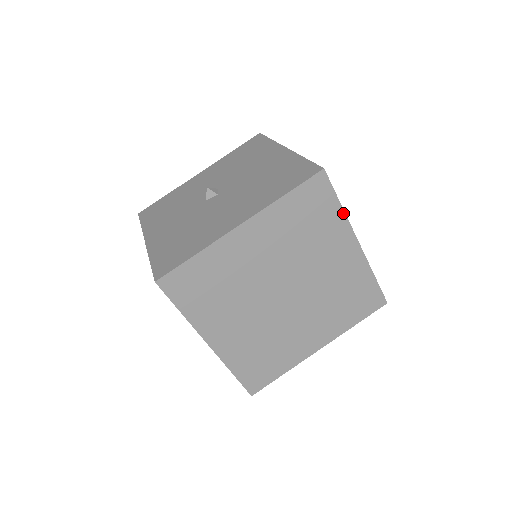
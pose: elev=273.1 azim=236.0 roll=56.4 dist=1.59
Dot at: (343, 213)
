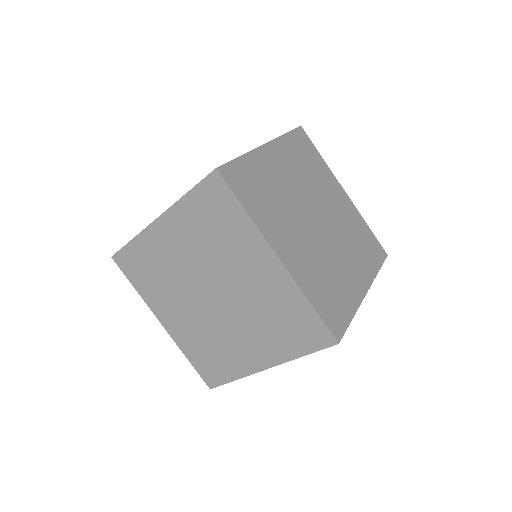
Dot at: (325, 163)
